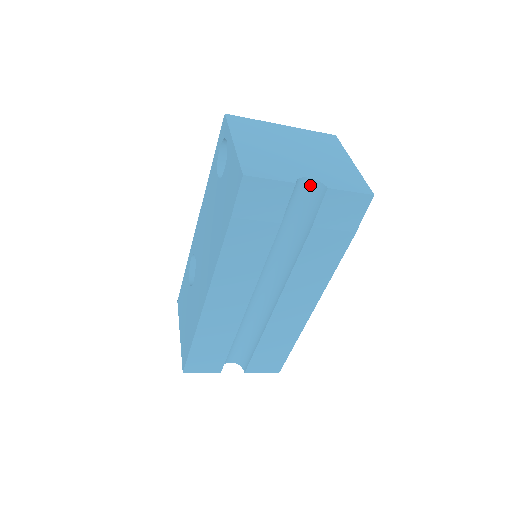
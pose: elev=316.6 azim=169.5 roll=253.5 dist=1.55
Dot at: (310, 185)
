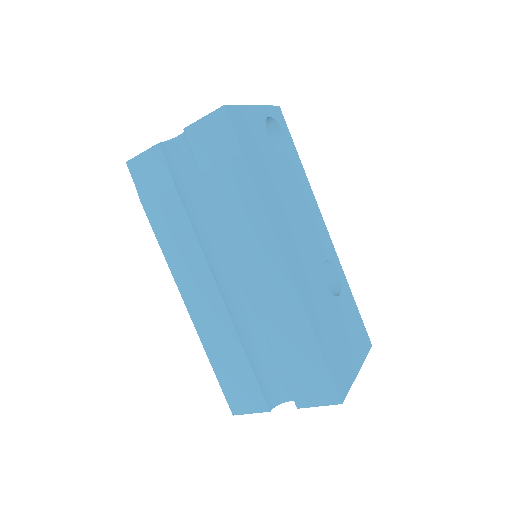
Dot at: (185, 140)
